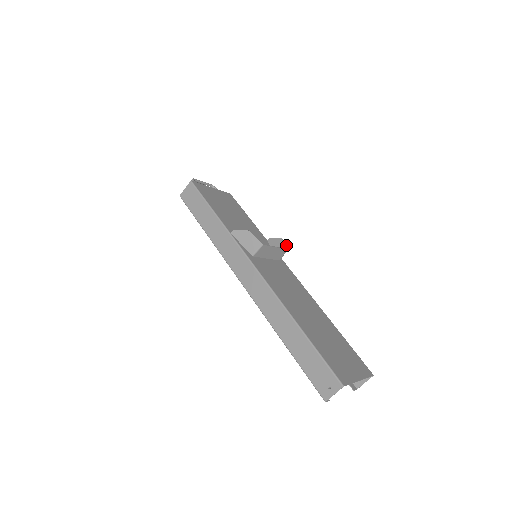
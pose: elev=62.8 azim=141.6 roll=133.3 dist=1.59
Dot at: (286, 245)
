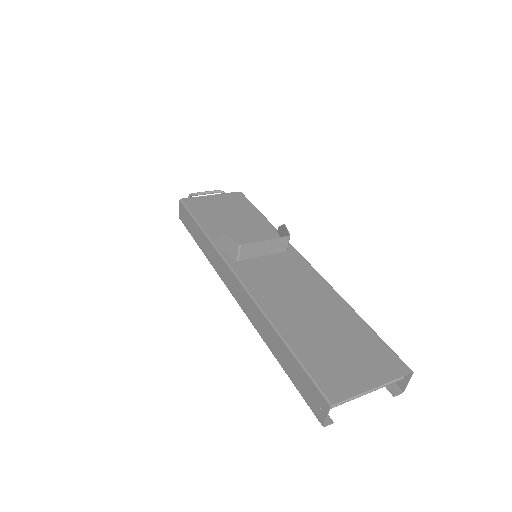
Dot at: (288, 231)
